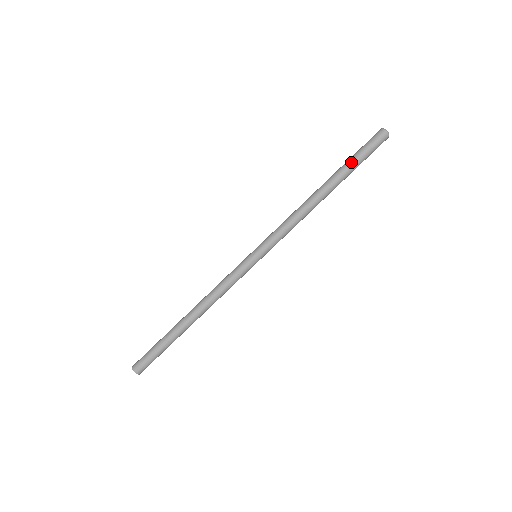
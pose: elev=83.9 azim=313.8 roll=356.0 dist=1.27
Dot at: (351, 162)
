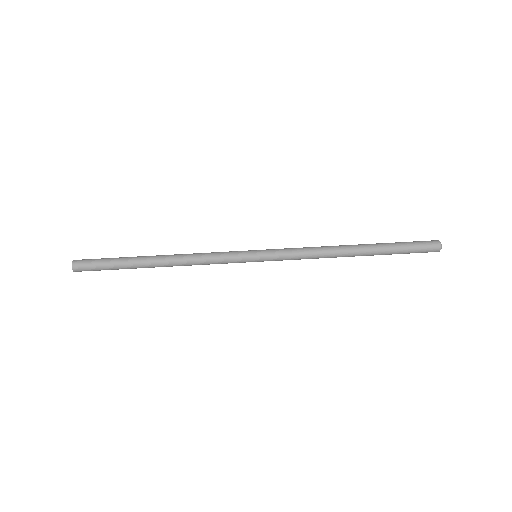
Dot at: (395, 250)
